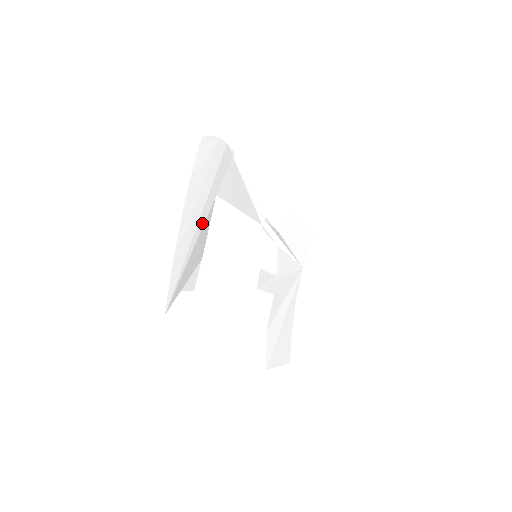
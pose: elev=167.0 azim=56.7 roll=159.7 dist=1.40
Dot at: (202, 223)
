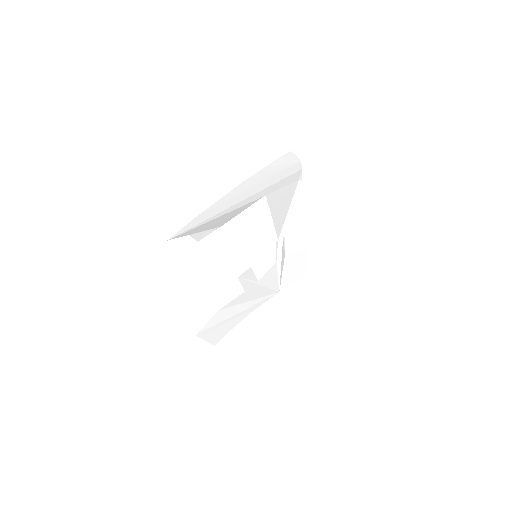
Dot at: (241, 205)
